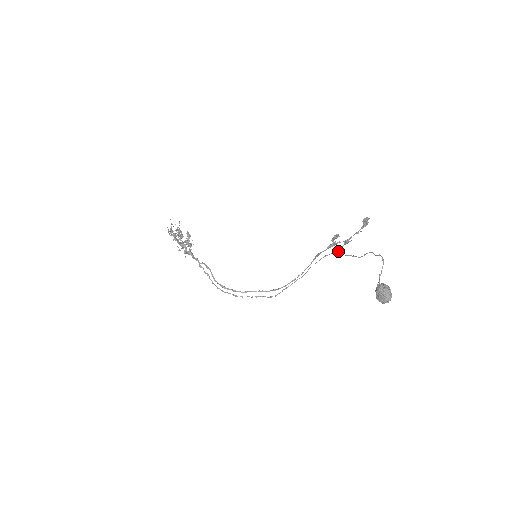
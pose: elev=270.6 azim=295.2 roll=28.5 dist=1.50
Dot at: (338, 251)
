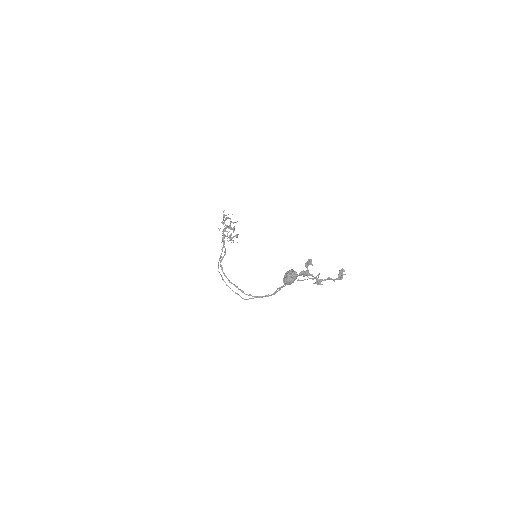
Dot at: occluded
